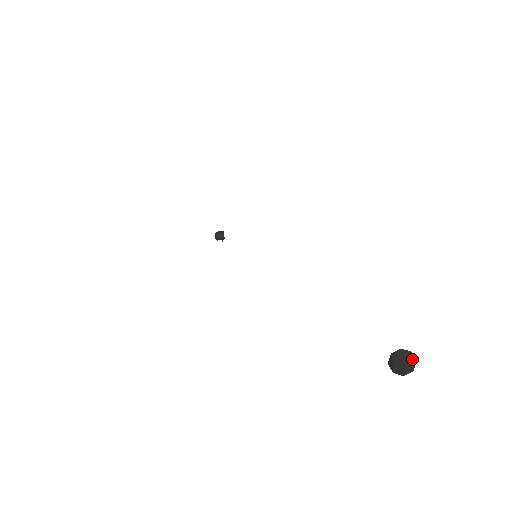
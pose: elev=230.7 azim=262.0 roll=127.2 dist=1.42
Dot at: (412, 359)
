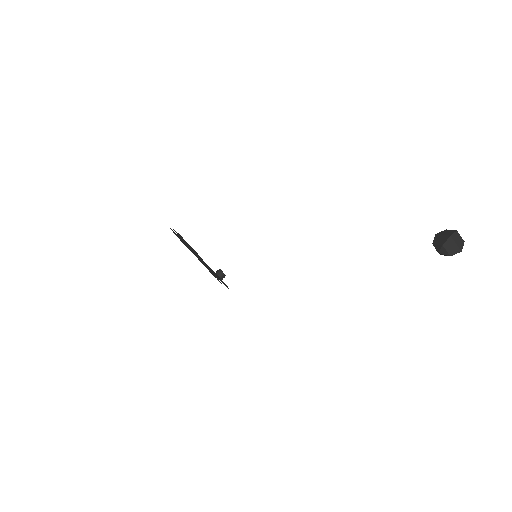
Dot at: (451, 231)
